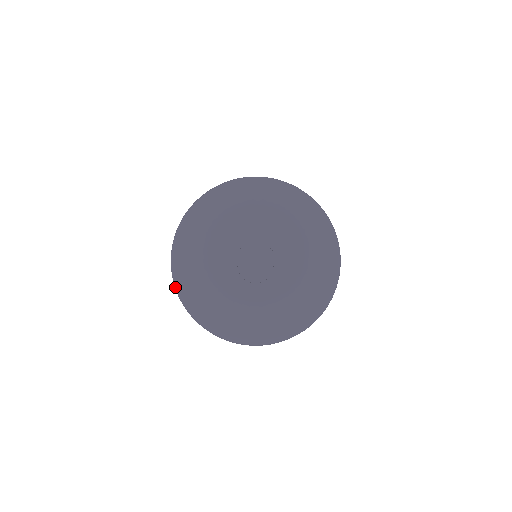
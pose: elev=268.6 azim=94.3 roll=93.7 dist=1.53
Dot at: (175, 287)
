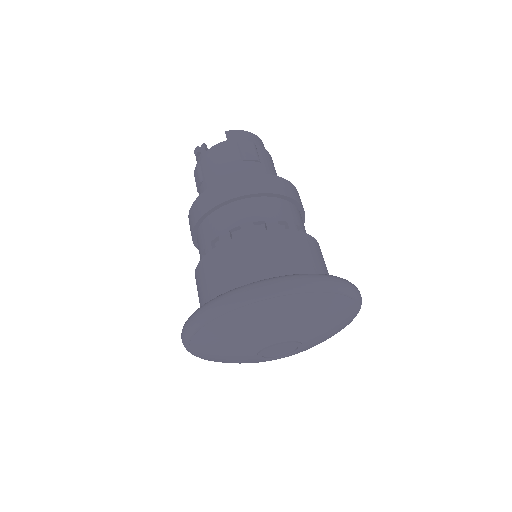
Dot at: occluded
